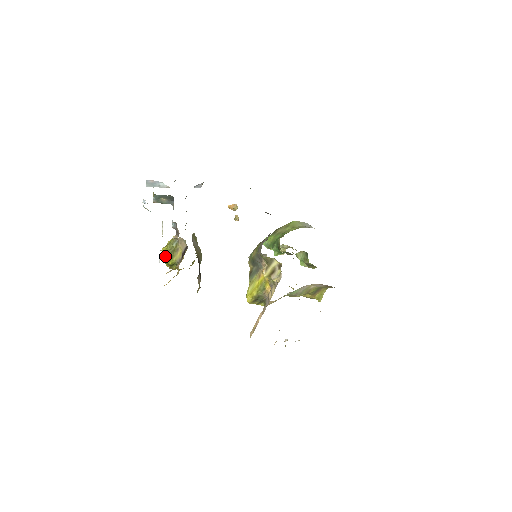
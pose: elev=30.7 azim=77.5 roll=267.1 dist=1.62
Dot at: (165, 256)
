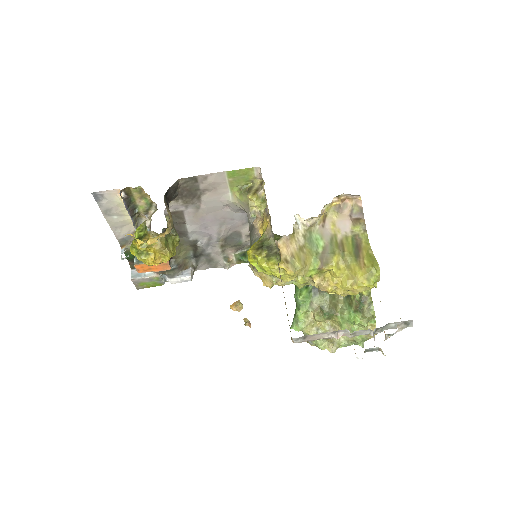
Dot at: occluded
